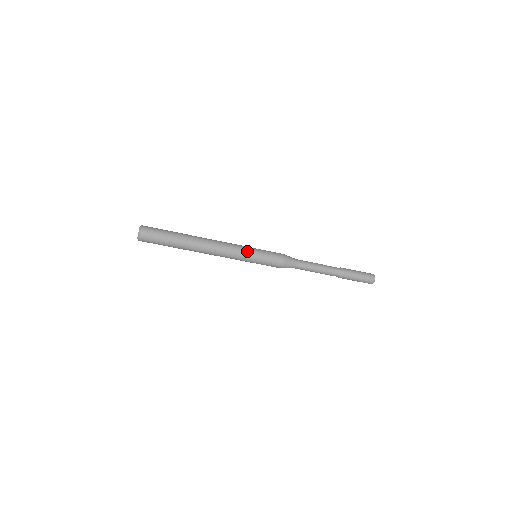
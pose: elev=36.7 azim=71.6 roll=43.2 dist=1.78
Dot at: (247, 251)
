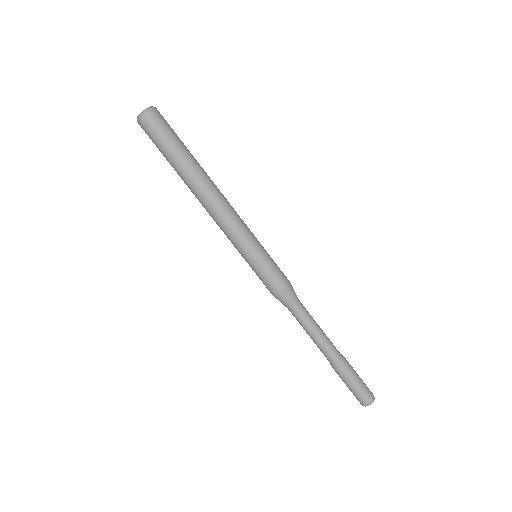
Dot at: (250, 240)
